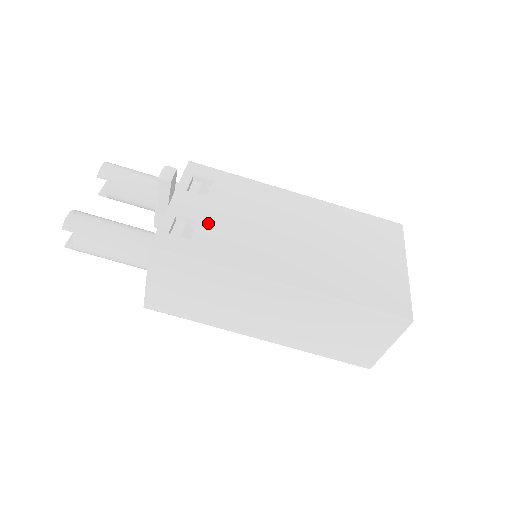
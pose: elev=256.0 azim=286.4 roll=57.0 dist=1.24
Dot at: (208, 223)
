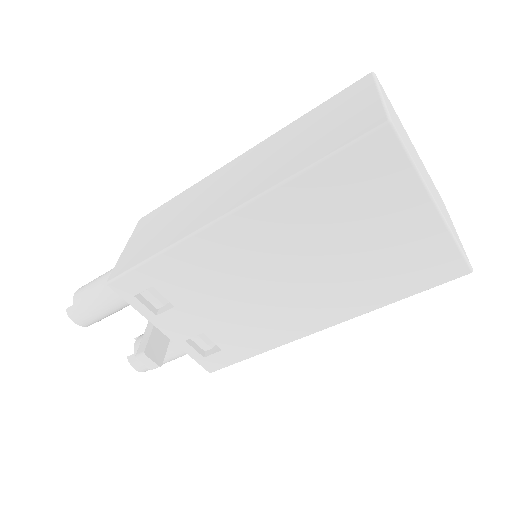
Dot at: (211, 329)
